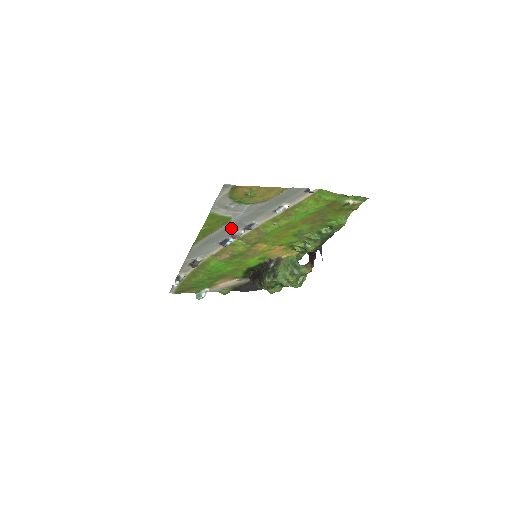
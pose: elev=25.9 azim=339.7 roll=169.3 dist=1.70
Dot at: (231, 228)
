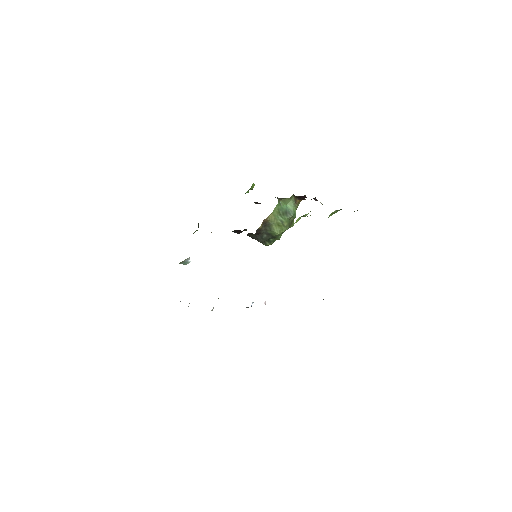
Dot at: occluded
